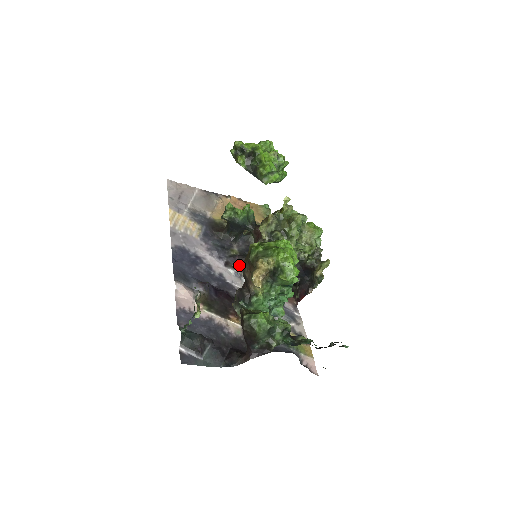
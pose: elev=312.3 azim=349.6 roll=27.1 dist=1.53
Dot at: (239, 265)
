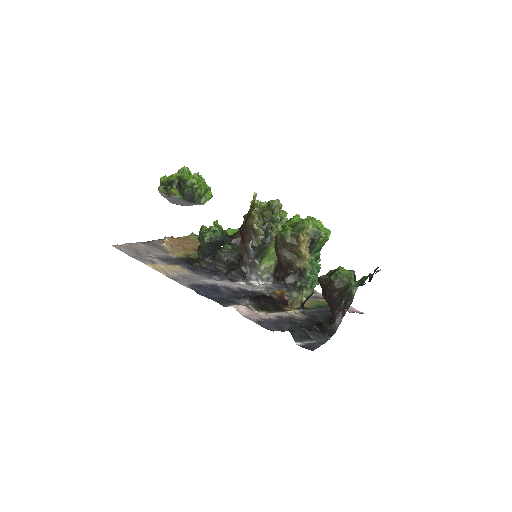
Dot at: (240, 277)
